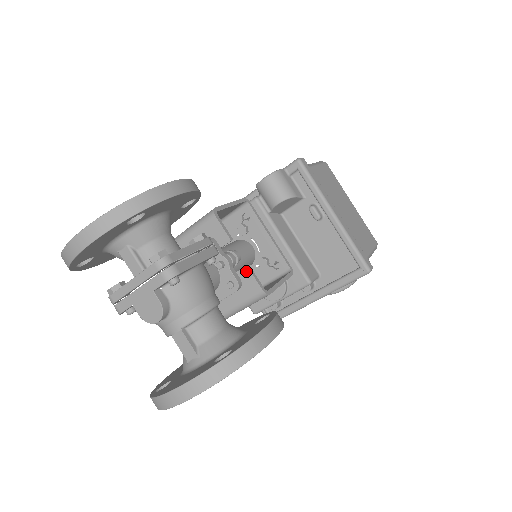
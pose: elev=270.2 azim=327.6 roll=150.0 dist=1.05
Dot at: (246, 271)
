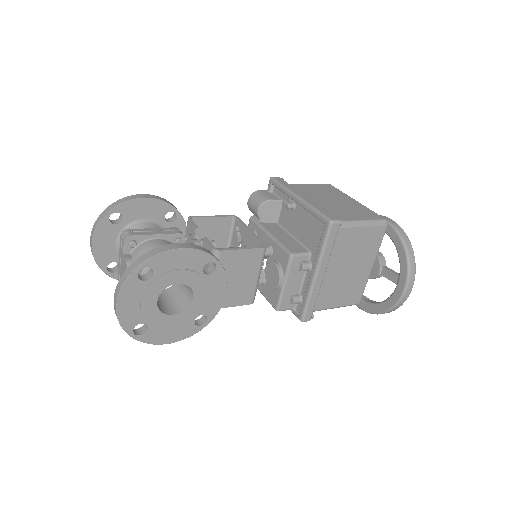
Dot at: (204, 242)
